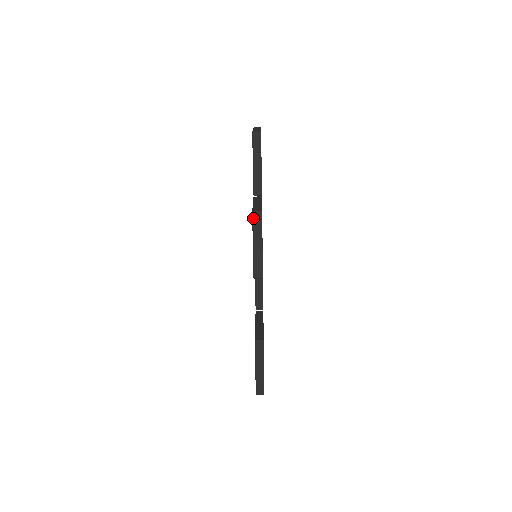
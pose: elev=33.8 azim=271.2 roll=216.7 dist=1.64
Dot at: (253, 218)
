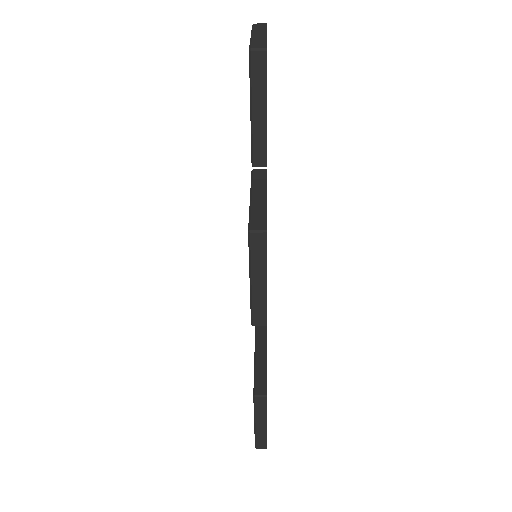
Dot at: (250, 241)
